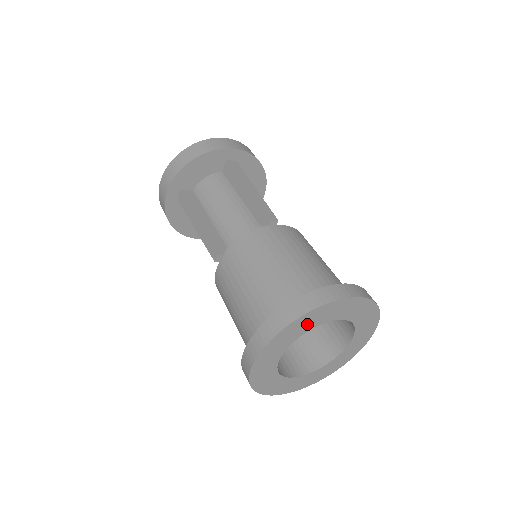
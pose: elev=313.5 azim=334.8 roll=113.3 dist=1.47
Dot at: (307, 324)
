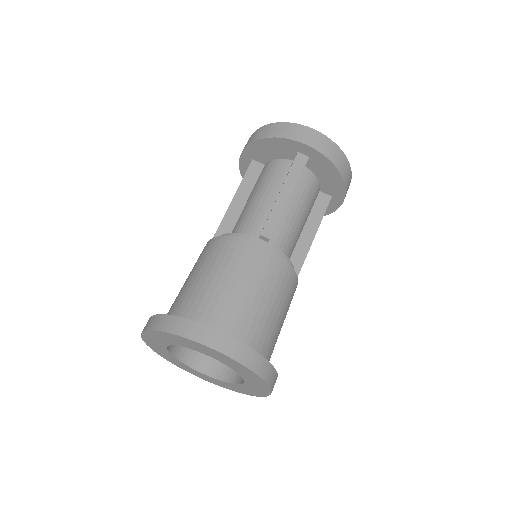
Dot at: (176, 340)
